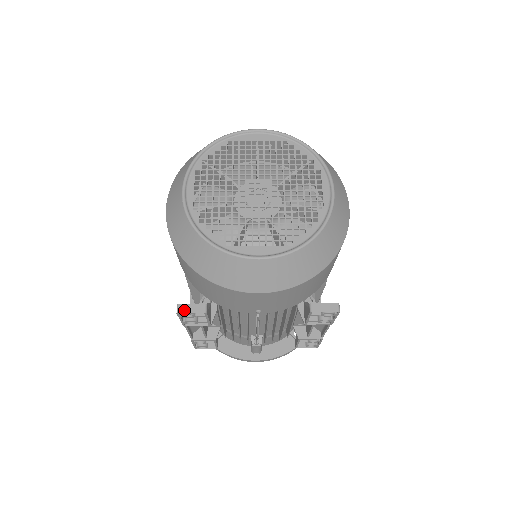
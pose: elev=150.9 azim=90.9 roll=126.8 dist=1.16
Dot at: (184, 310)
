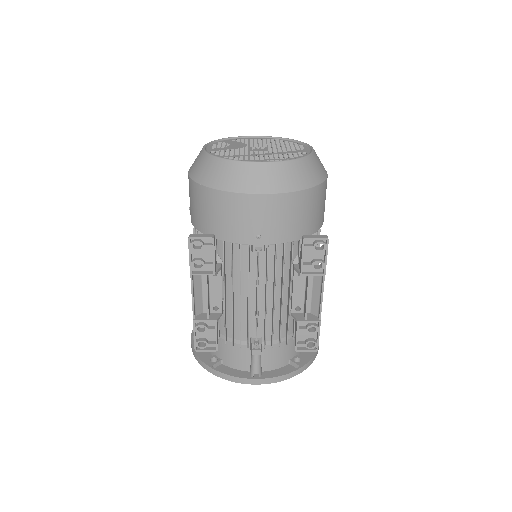
Dot at: (195, 236)
